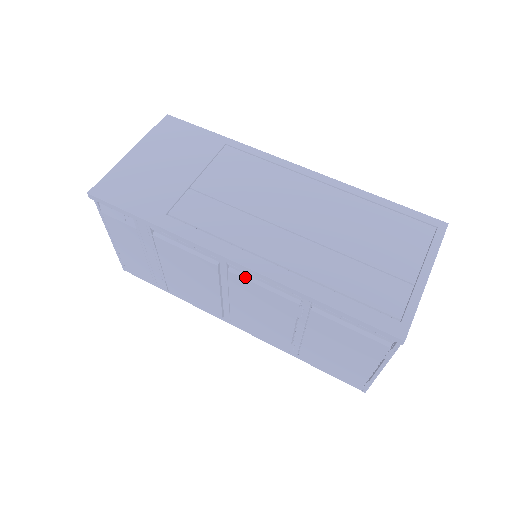
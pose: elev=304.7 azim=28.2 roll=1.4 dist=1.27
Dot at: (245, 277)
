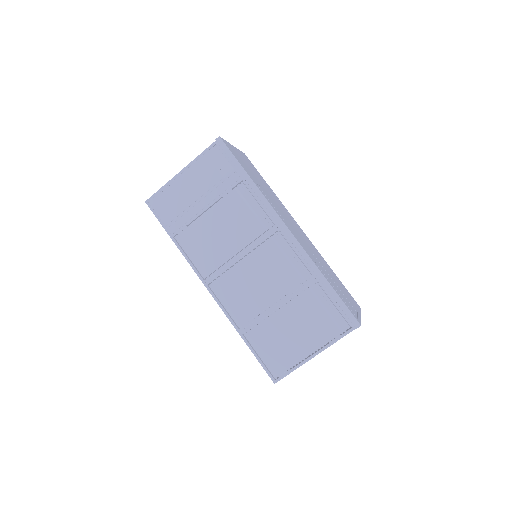
Dot at: (279, 247)
